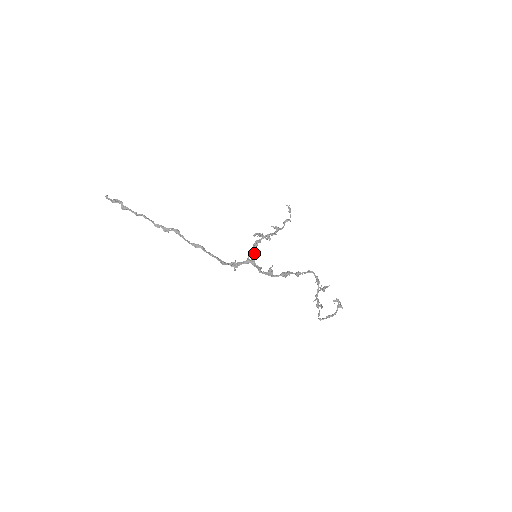
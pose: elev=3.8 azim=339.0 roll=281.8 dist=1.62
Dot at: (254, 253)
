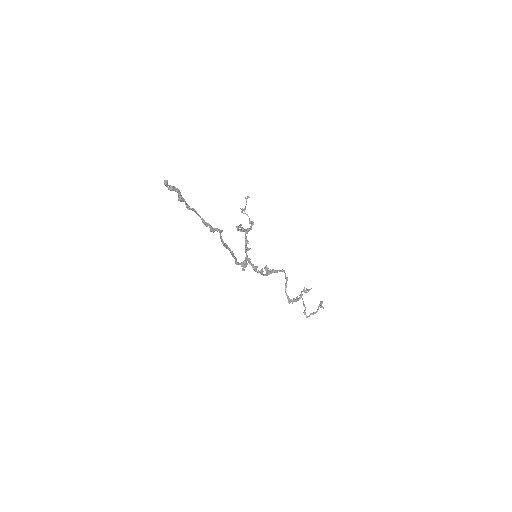
Dot at: occluded
